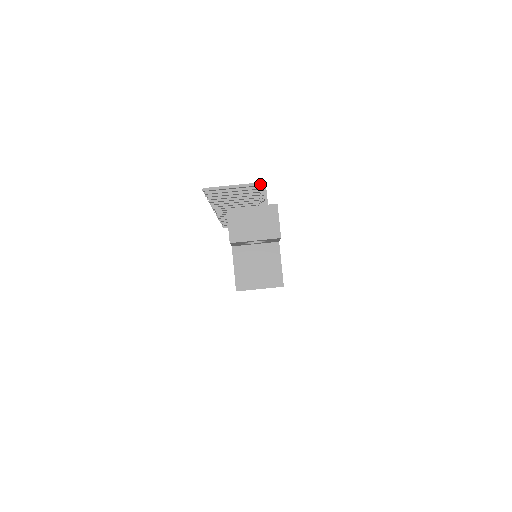
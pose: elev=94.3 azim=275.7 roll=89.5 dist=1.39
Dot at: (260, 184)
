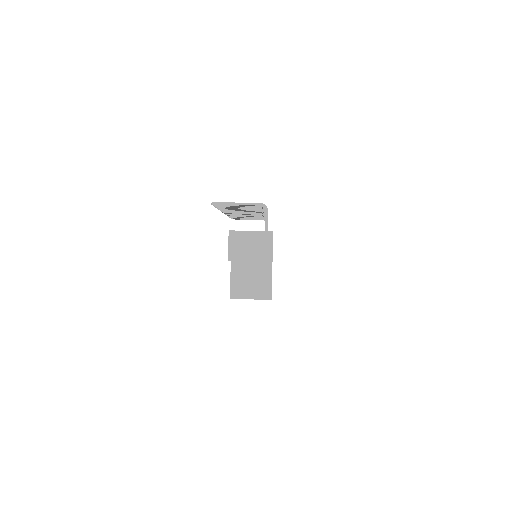
Dot at: (263, 204)
